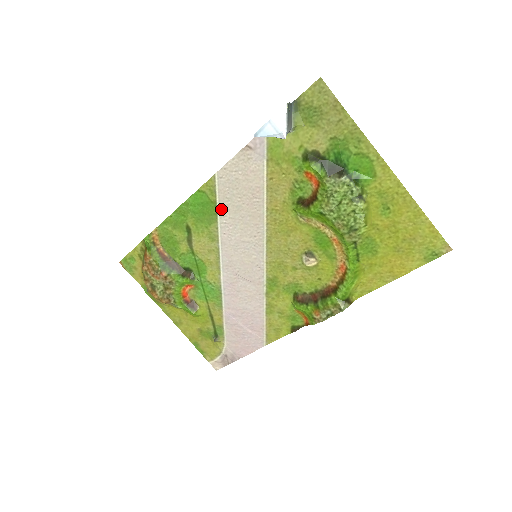
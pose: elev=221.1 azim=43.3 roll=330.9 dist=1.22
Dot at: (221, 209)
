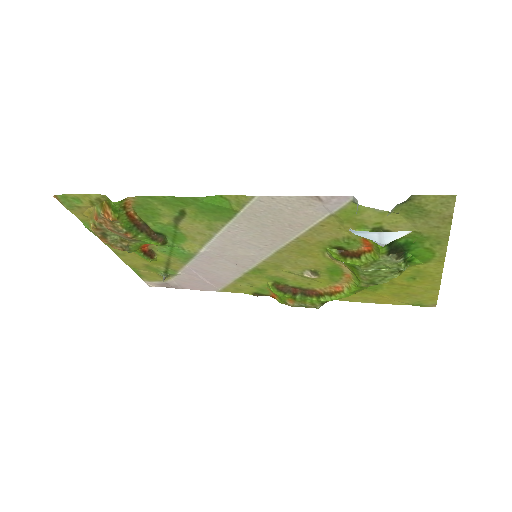
Dot at: (240, 218)
